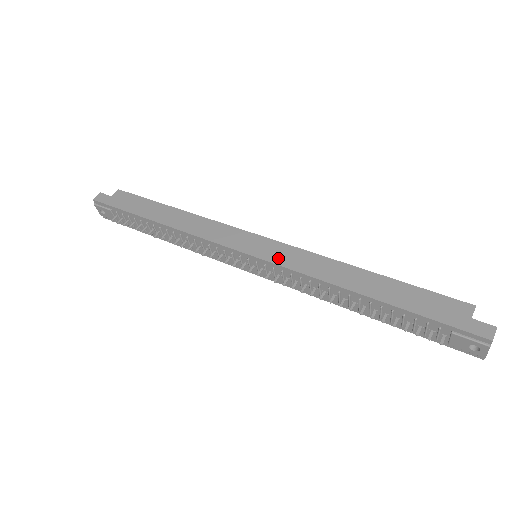
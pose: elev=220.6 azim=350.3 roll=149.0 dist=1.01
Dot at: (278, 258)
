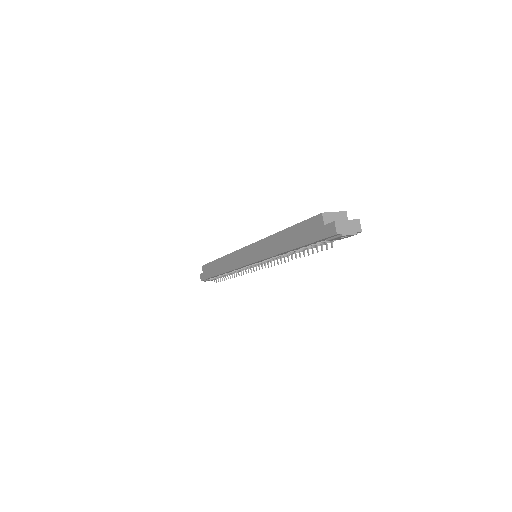
Dot at: (255, 257)
